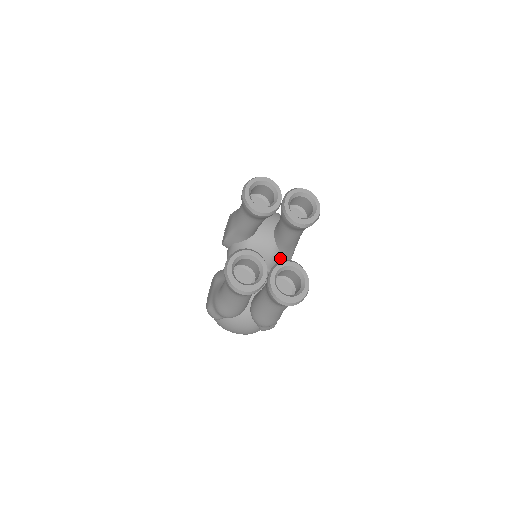
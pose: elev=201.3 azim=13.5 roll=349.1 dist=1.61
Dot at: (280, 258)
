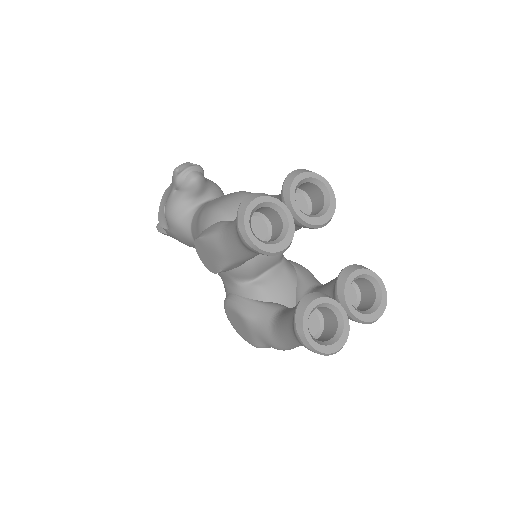
Dot at: occluded
